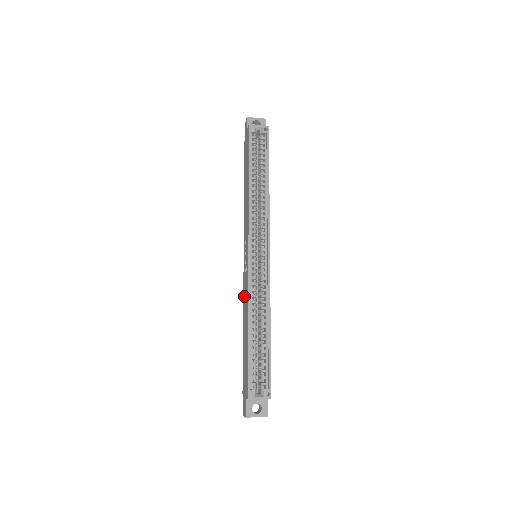
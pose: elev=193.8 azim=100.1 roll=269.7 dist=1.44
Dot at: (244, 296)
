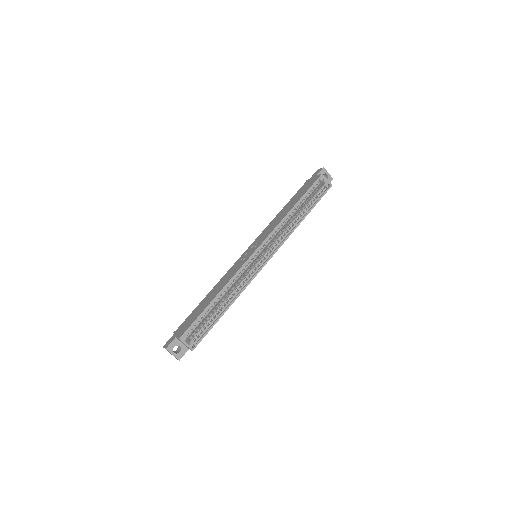
Dot at: (227, 274)
